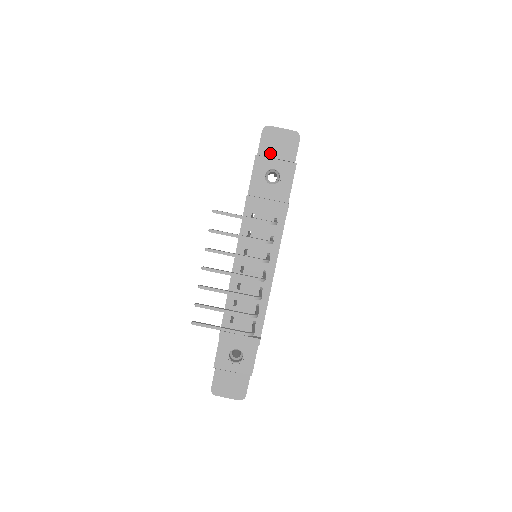
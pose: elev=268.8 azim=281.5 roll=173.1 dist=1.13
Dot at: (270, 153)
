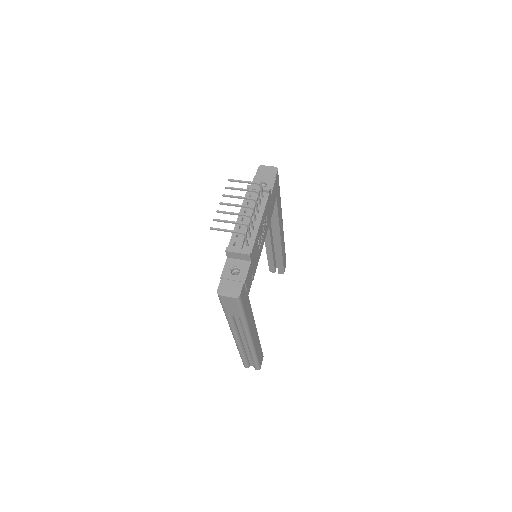
Dot at: (262, 175)
